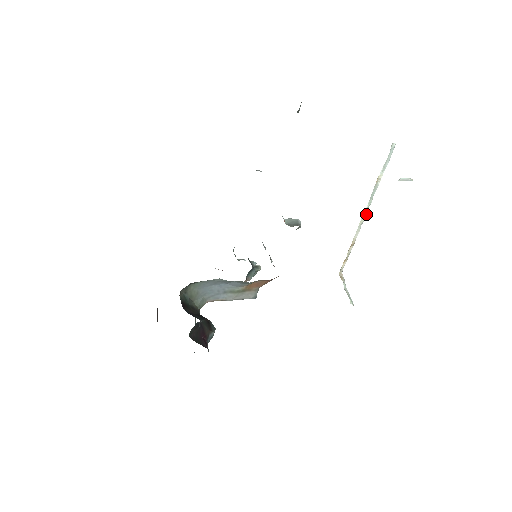
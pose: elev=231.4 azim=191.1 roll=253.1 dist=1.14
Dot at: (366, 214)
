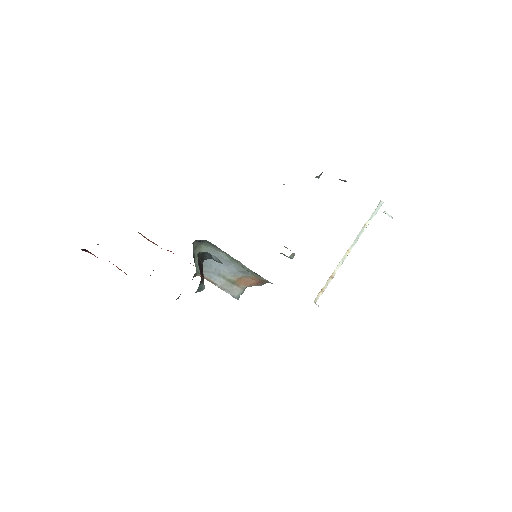
Dot at: (349, 252)
